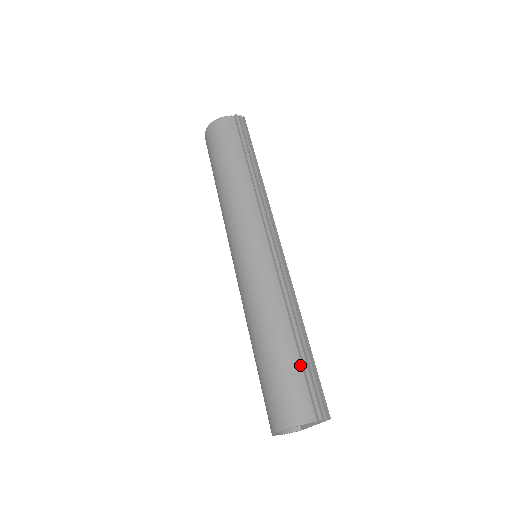
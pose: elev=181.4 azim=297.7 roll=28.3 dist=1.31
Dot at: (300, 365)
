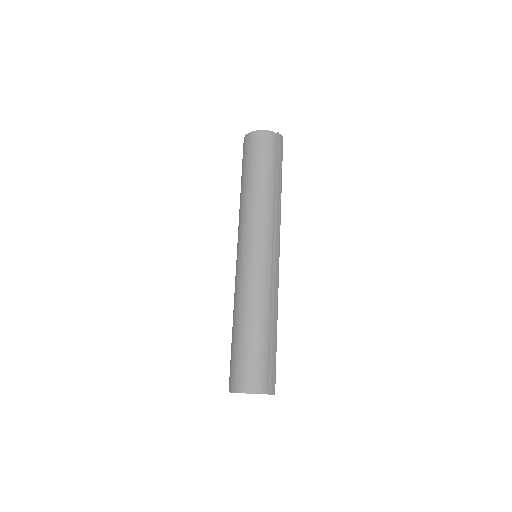
Dot at: (267, 352)
